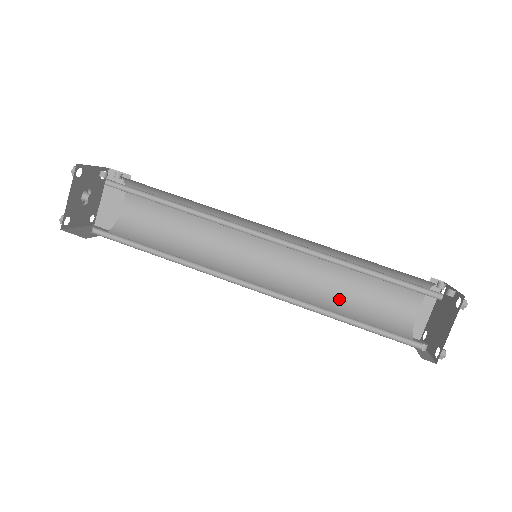
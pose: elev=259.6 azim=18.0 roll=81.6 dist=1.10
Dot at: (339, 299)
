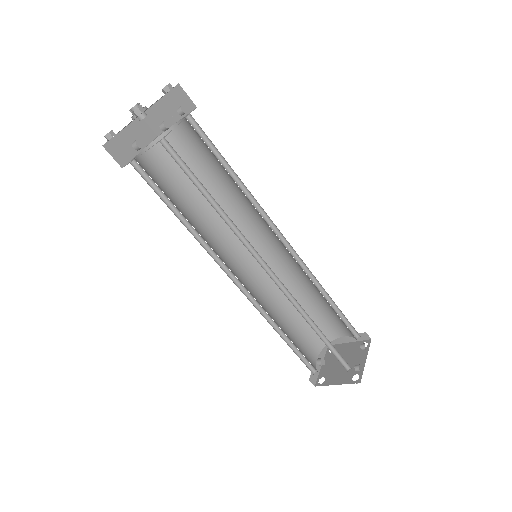
Dot at: (297, 301)
